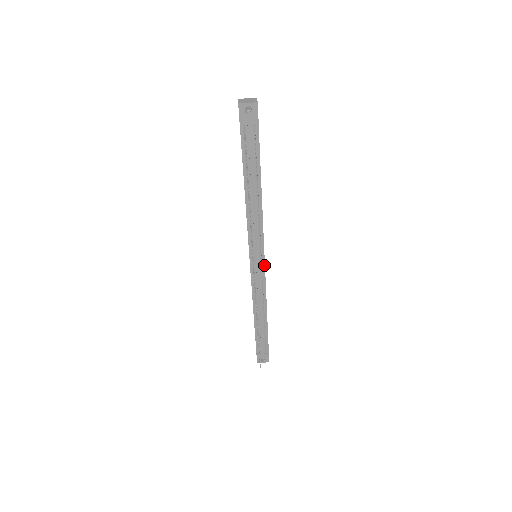
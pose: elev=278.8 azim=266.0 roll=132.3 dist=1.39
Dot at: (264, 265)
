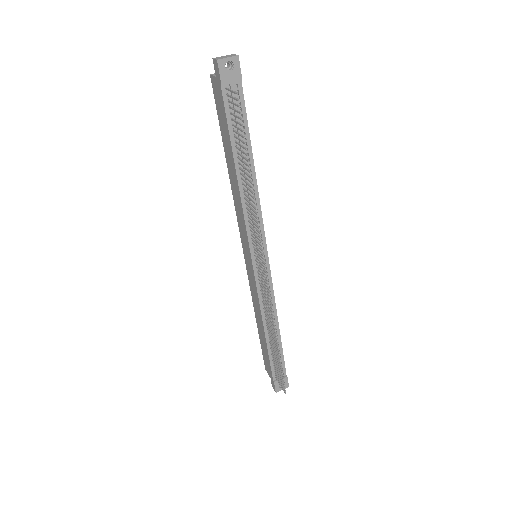
Dot at: (268, 263)
